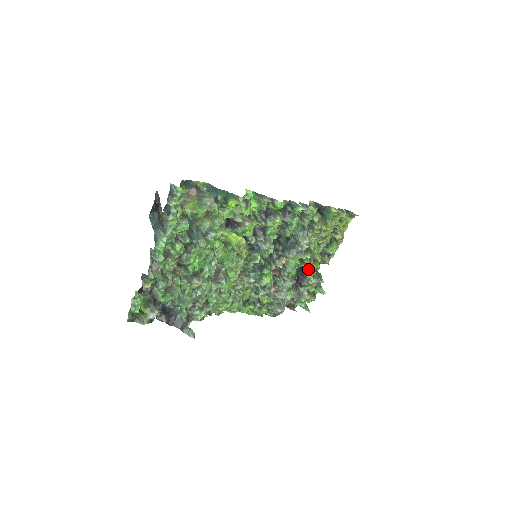
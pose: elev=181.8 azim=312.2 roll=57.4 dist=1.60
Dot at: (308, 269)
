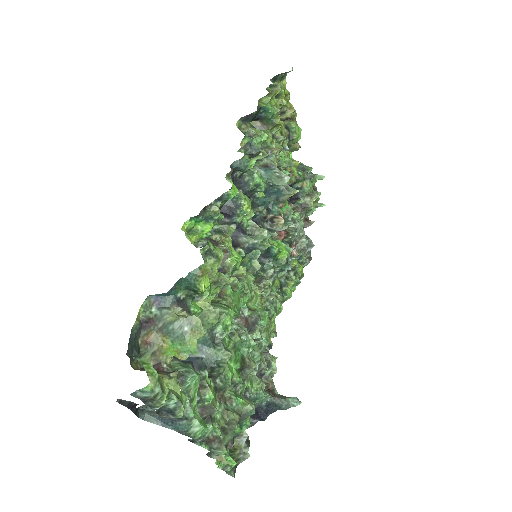
Dot at: (293, 181)
